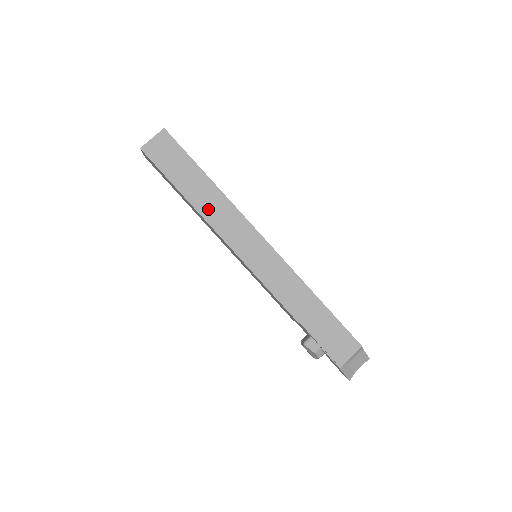
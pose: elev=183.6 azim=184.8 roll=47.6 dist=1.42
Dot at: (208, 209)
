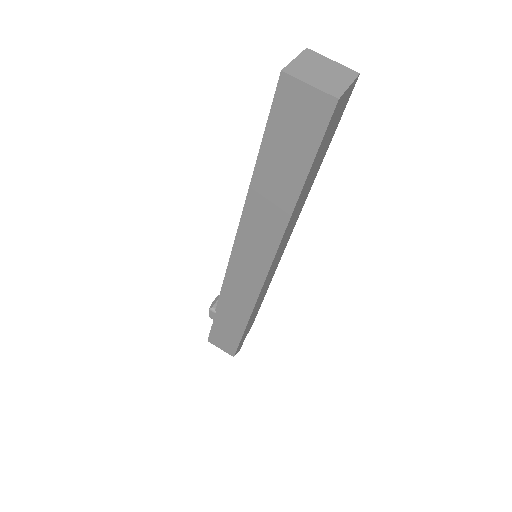
Dot at: (259, 205)
